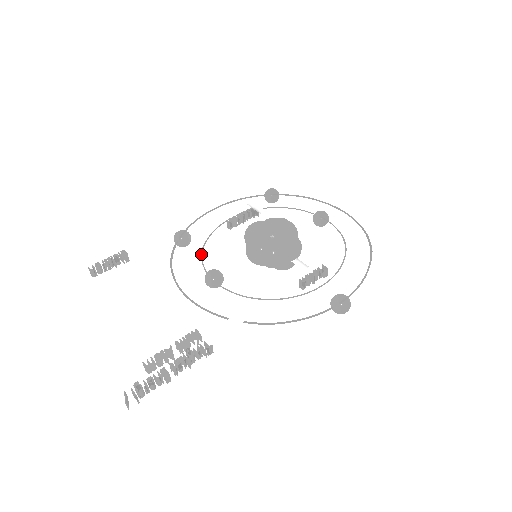
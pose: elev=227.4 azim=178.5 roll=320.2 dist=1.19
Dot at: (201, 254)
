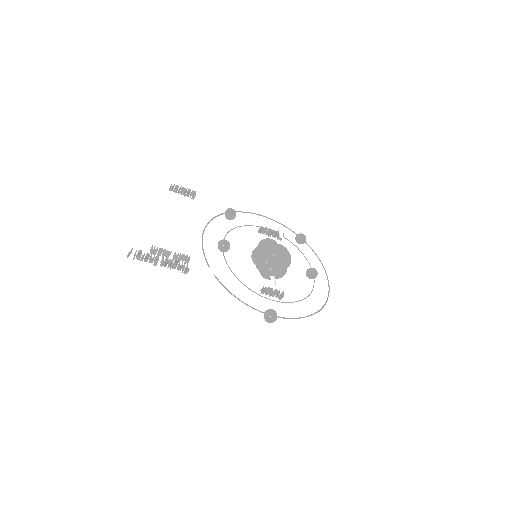
Dot at: (231, 229)
